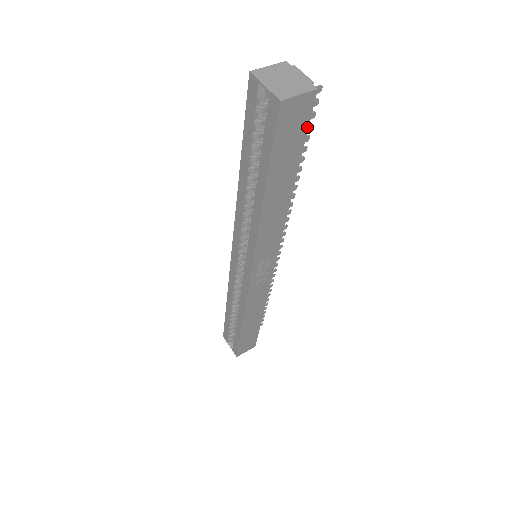
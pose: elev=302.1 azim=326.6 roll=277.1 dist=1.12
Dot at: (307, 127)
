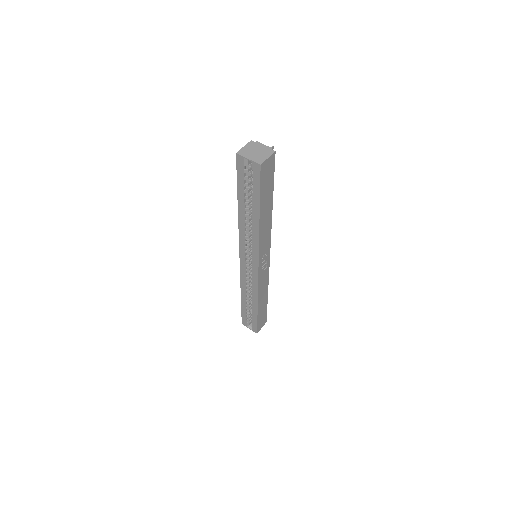
Dot at: (274, 171)
